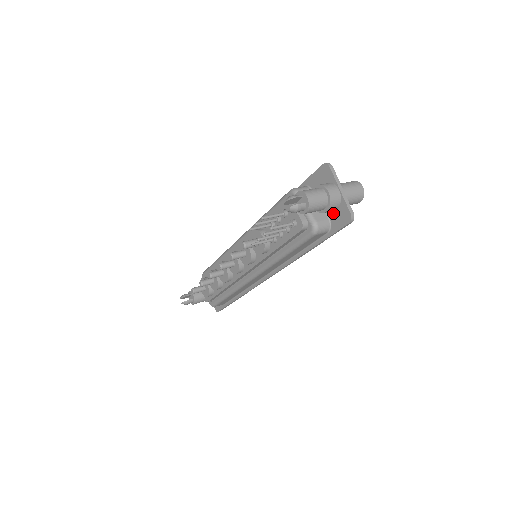
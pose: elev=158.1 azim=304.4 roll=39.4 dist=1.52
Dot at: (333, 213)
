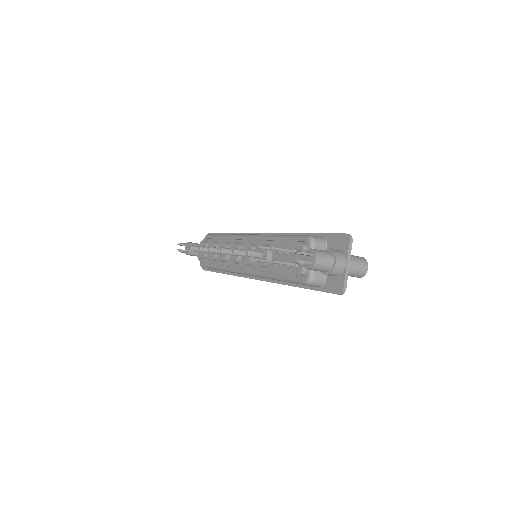
Dot at: (331, 277)
